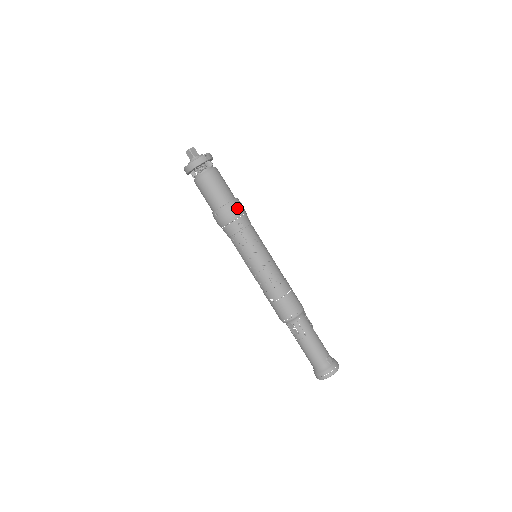
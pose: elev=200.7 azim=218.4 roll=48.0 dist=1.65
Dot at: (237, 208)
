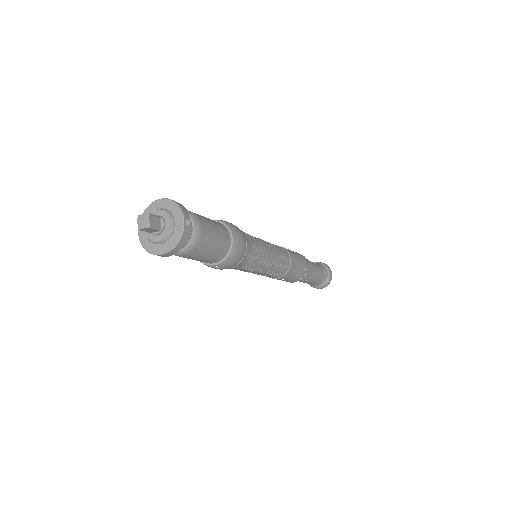
Dot at: (241, 244)
